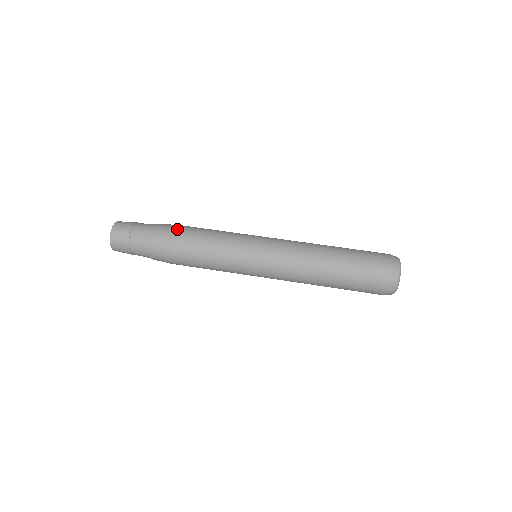
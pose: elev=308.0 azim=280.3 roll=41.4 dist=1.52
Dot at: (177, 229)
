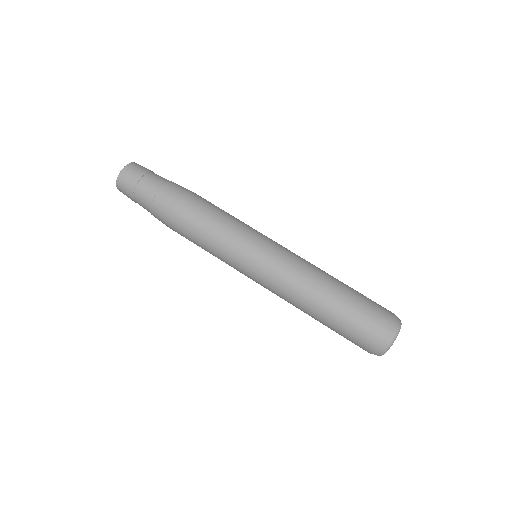
Dot at: (190, 194)
